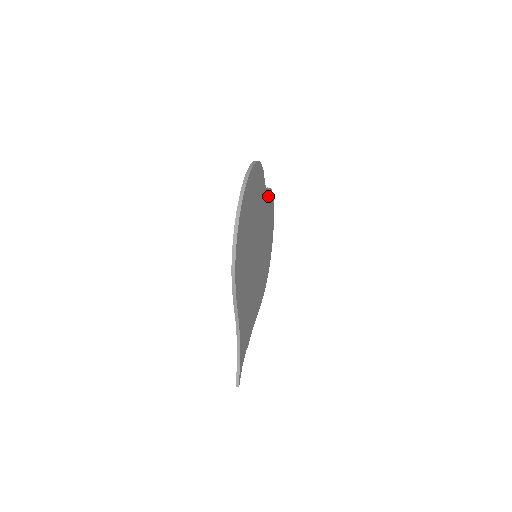
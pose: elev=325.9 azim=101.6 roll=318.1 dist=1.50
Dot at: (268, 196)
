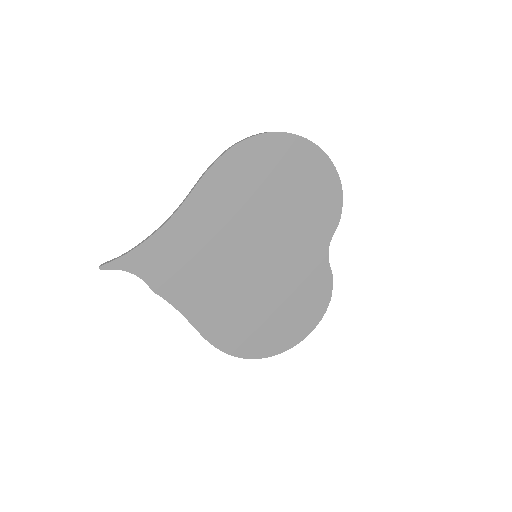
Dot at: (323, 273)
